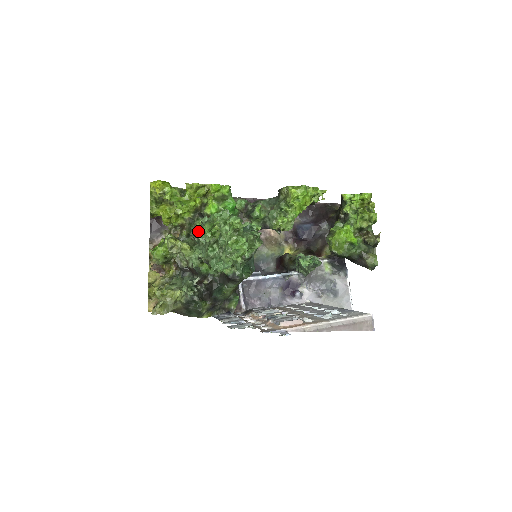
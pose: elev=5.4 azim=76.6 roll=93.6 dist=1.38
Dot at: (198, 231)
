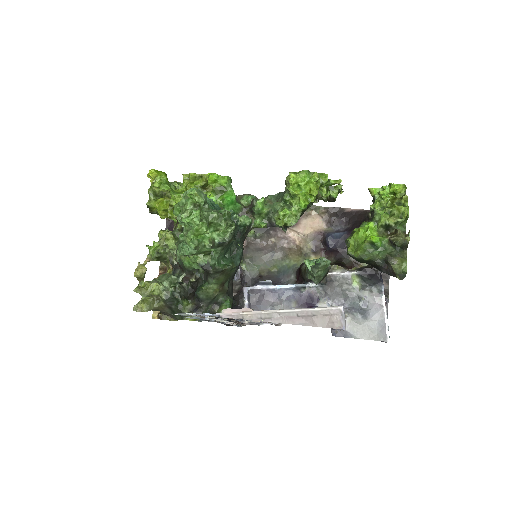
Dot at: occluded
